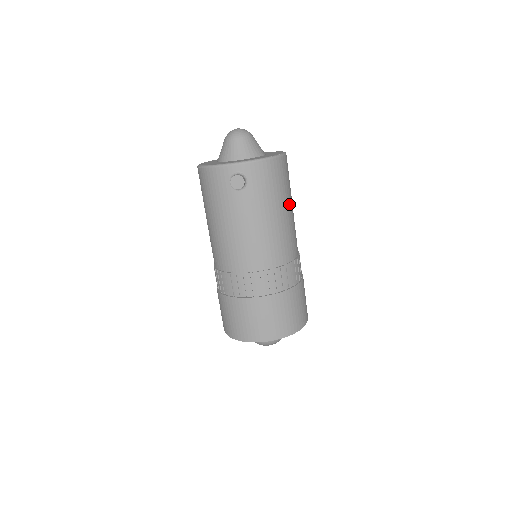
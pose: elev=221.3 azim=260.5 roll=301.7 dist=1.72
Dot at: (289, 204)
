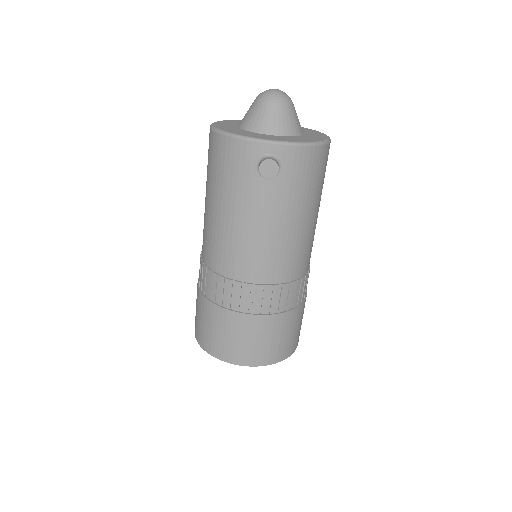
Dot at: (318, 205)
